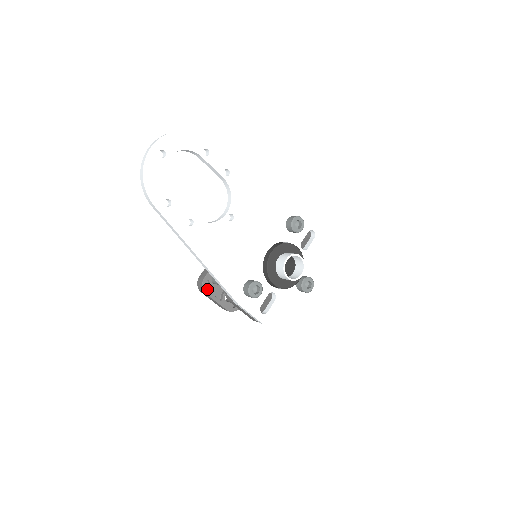
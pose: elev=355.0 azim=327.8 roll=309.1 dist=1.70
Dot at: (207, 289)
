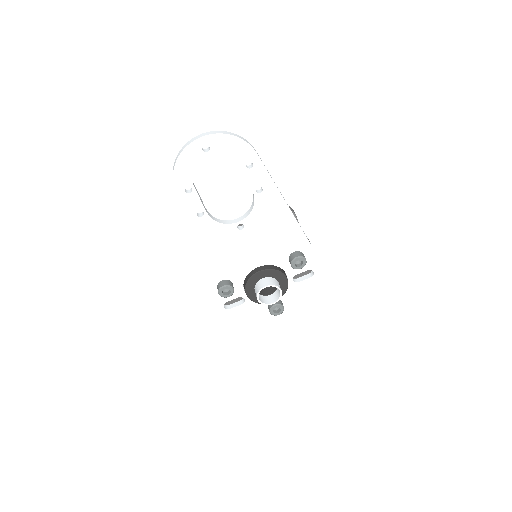
Dot at: occluded
